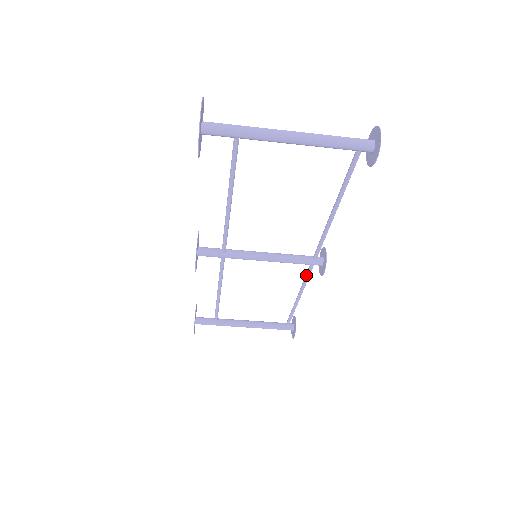
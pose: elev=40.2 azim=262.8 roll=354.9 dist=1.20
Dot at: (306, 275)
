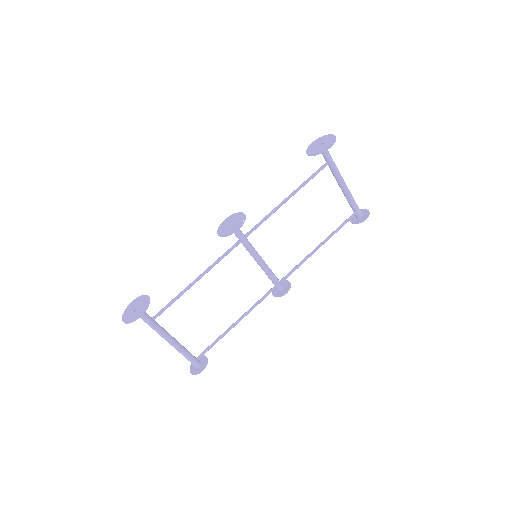
Dot at: (263, 297)
